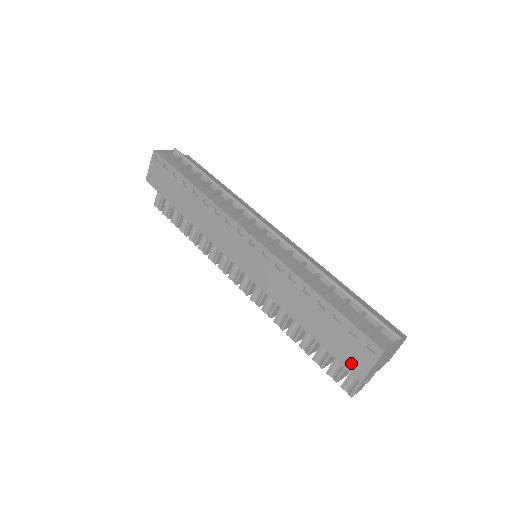
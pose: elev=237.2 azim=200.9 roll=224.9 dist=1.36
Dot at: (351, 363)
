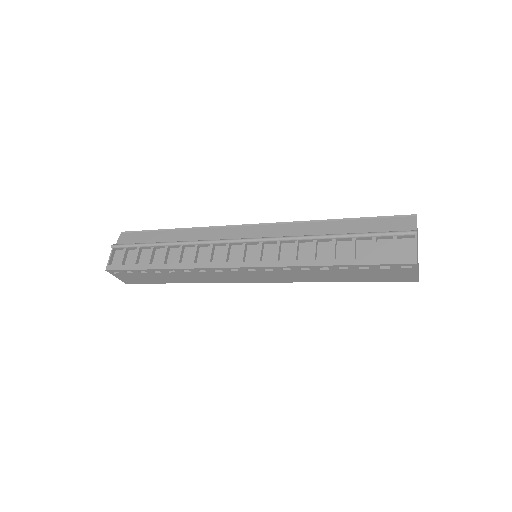
Dot at: (400, 278)
